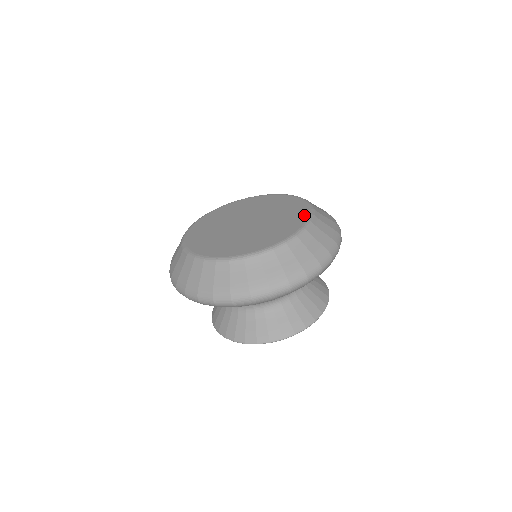
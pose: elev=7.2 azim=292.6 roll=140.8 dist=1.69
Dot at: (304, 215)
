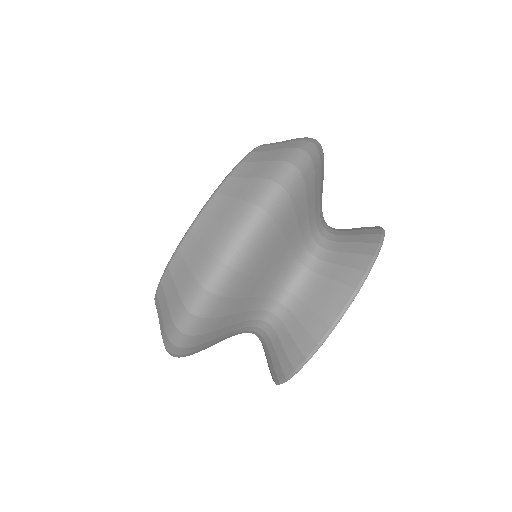
Dot at: occluded
